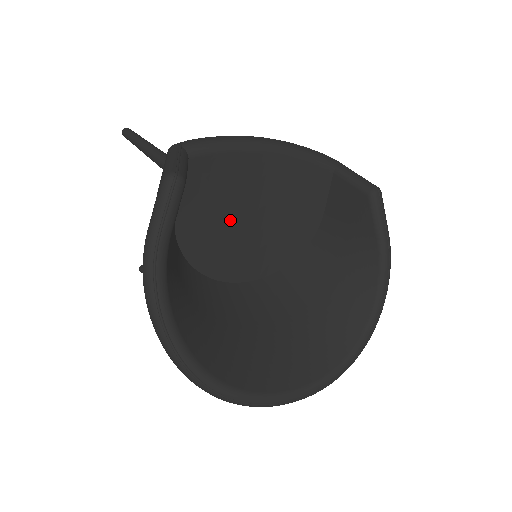
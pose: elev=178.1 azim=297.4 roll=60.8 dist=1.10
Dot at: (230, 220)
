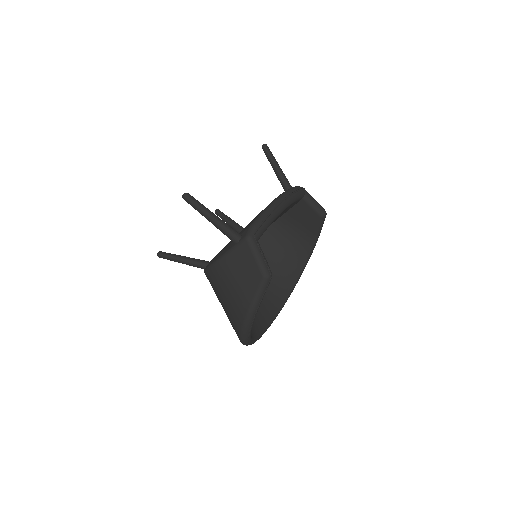
Dot at: occluded
